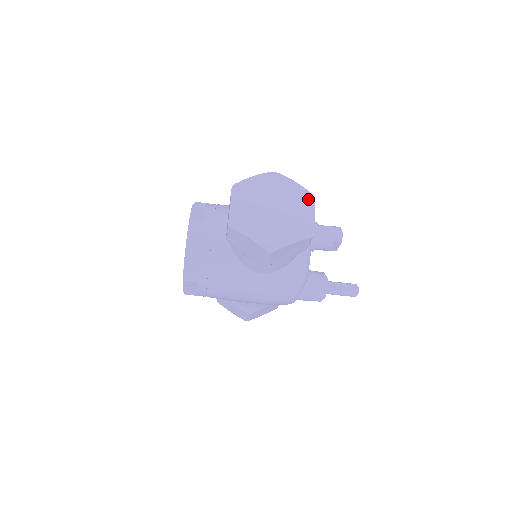
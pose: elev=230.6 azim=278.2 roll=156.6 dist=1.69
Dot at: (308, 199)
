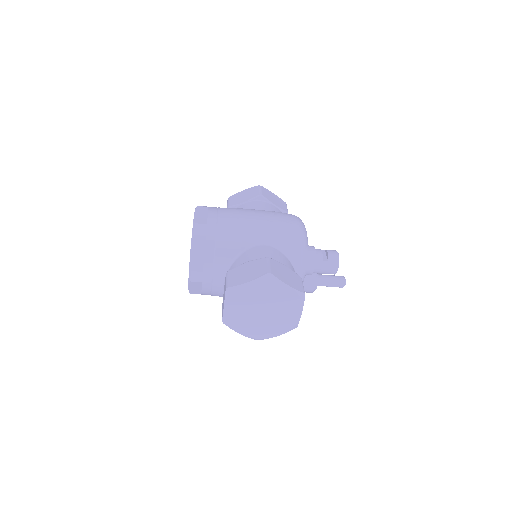
Dot at: (298, 302)
